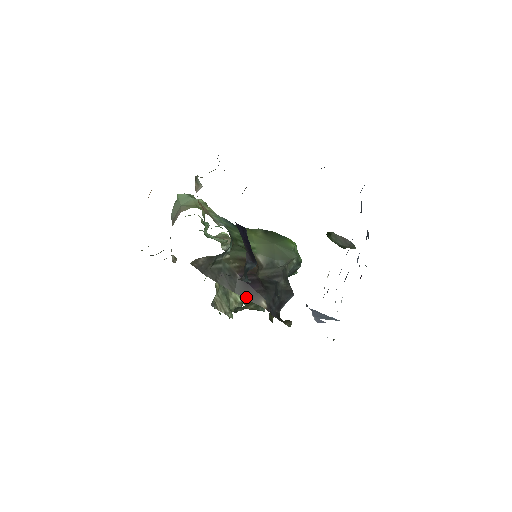
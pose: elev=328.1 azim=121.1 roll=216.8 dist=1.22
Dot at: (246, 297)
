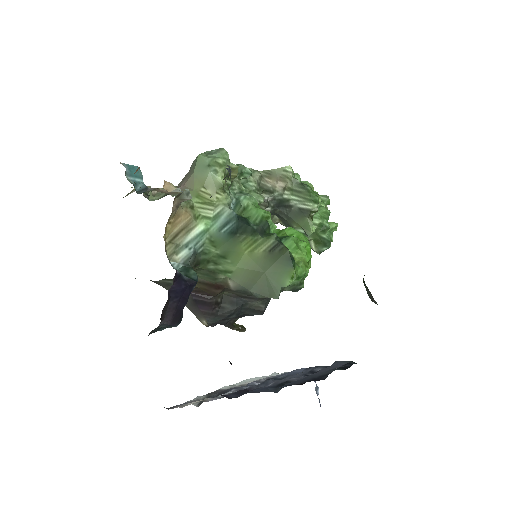
Dot at: (190, 309)
